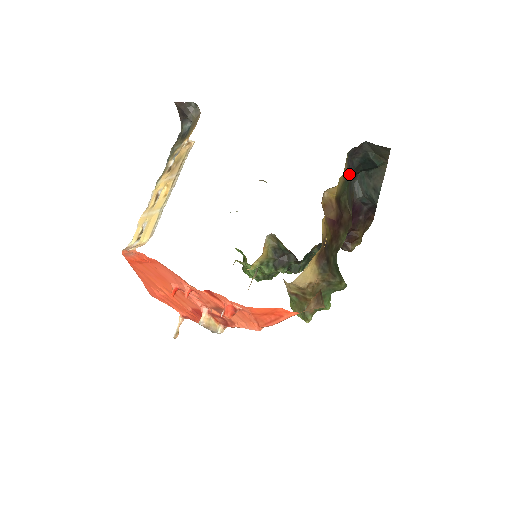
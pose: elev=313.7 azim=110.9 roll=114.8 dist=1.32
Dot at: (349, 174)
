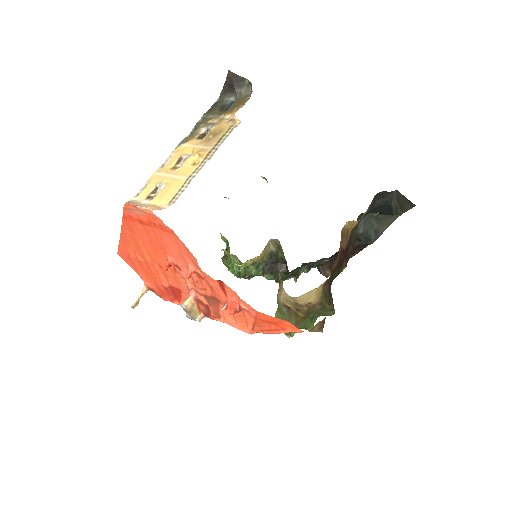
Dot at: (368, 212)
